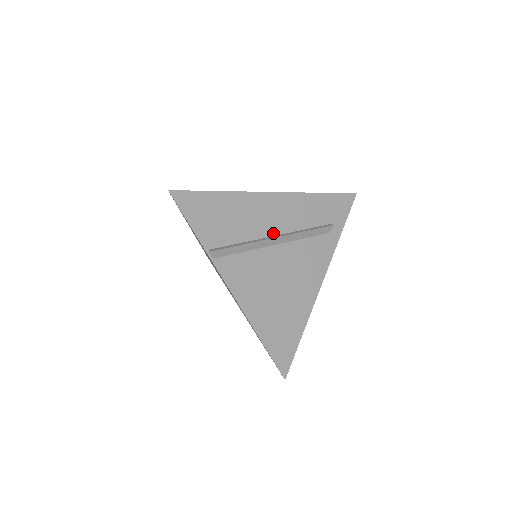
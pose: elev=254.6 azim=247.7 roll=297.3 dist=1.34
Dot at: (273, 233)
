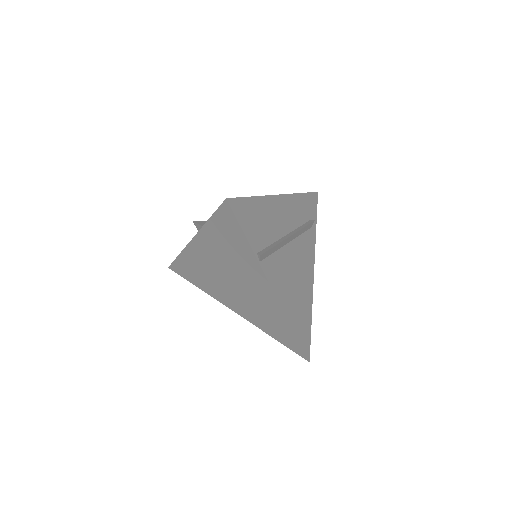
Dot at: (286, 232)
